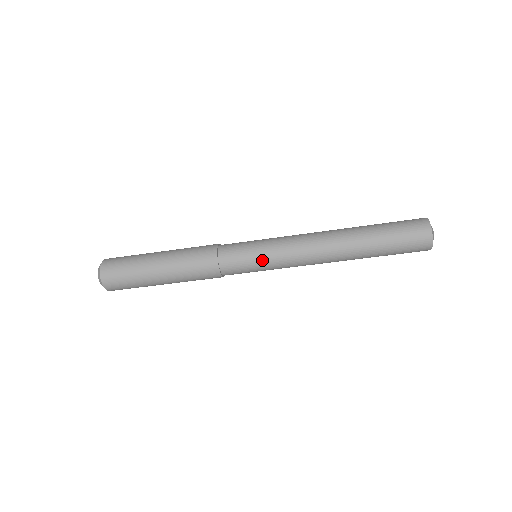
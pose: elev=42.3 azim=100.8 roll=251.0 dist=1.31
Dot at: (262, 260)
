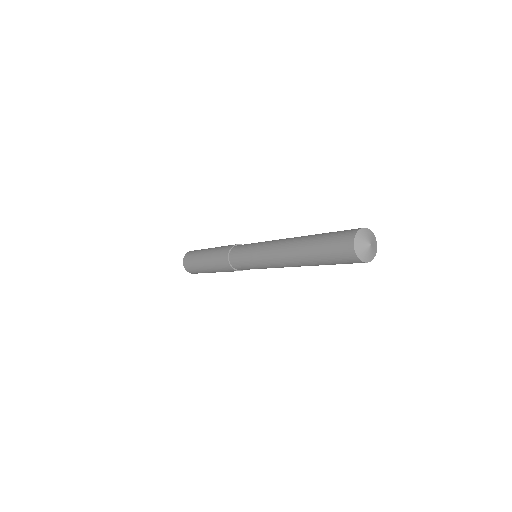
Dot at: (253, 266)
